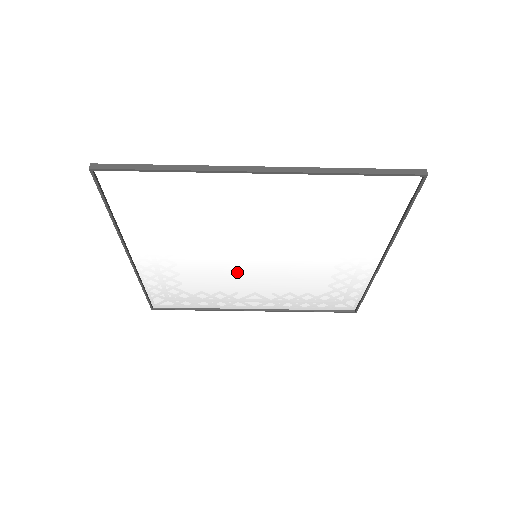
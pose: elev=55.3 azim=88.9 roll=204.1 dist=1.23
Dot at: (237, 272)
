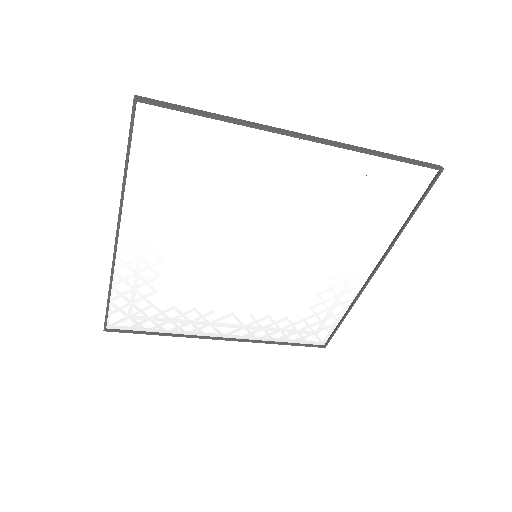
Dot at: (227, 278)
